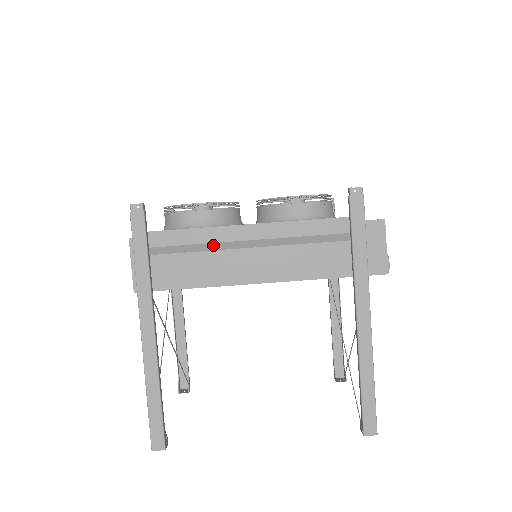
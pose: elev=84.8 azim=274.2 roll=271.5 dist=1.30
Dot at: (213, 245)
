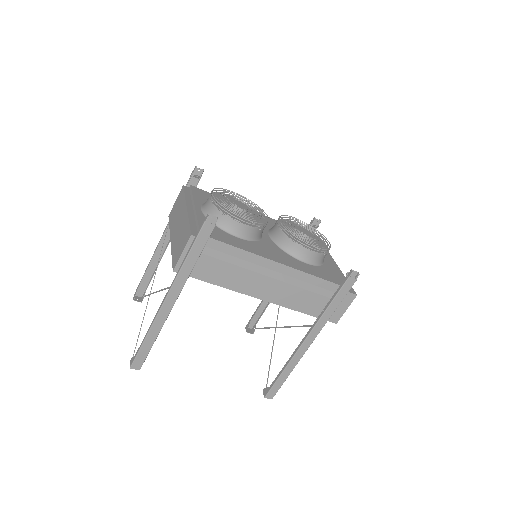
Dot at: (246, 263)
